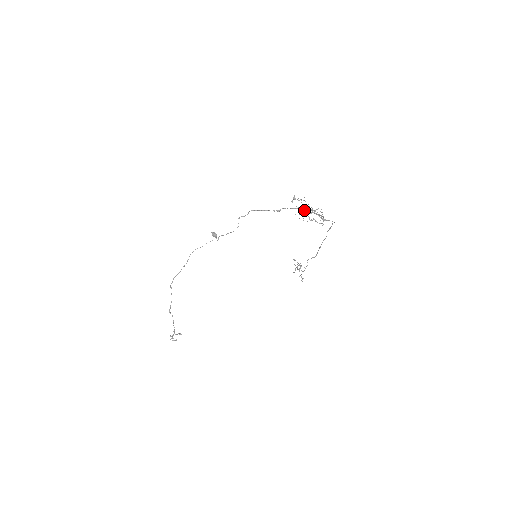
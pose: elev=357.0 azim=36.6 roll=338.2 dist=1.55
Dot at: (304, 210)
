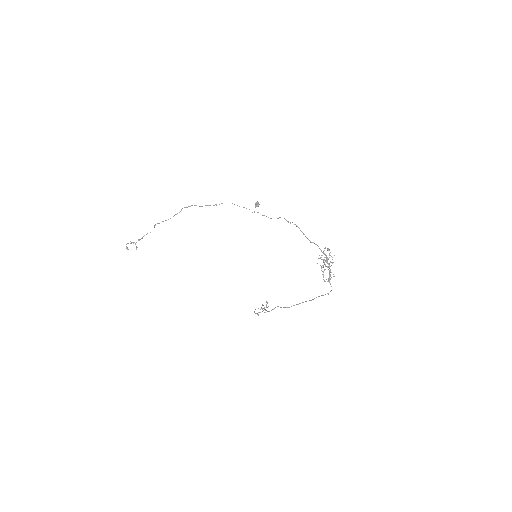
Dot at: (327, 258)
